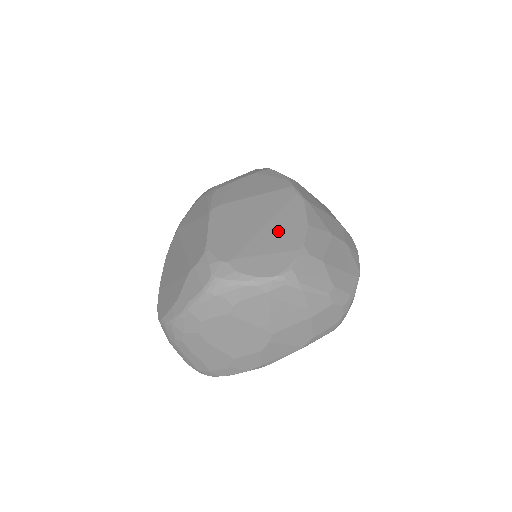
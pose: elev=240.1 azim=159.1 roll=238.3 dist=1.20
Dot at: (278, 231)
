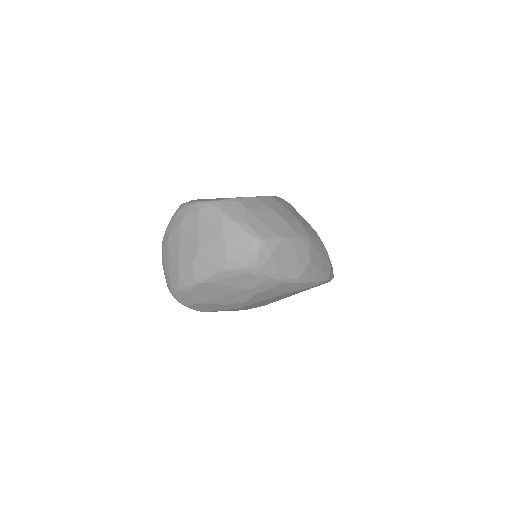
Dot at: occluded
